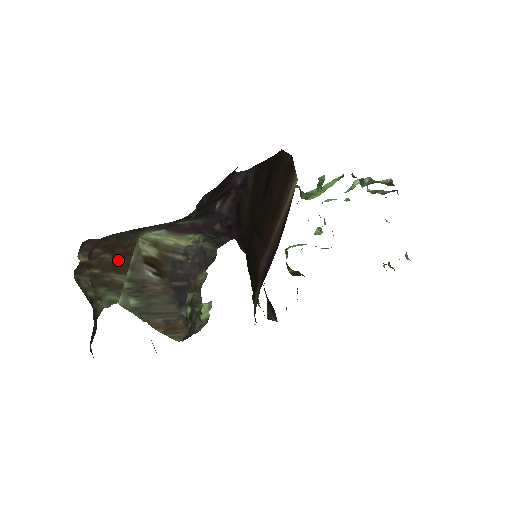
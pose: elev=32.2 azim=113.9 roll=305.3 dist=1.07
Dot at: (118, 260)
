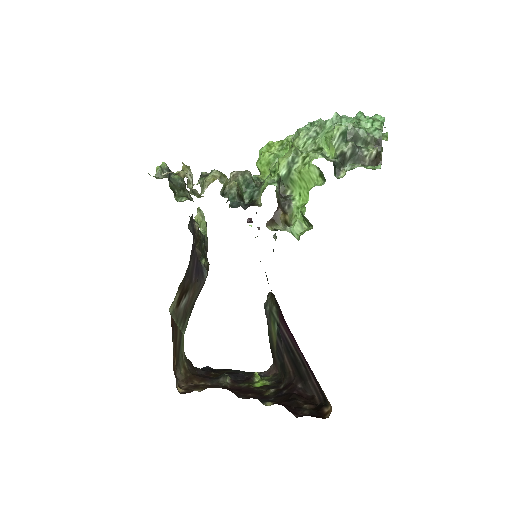
Dot at: (174, 338)
